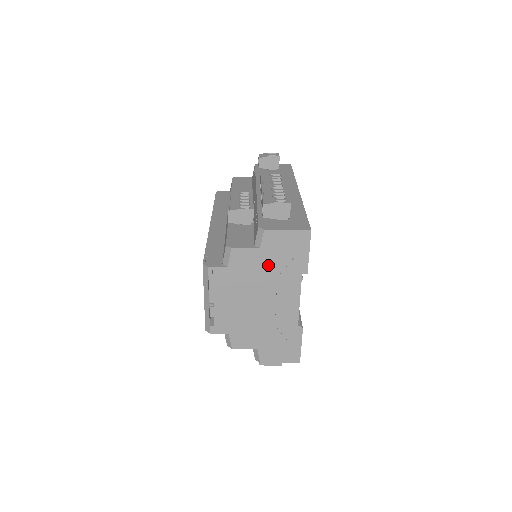
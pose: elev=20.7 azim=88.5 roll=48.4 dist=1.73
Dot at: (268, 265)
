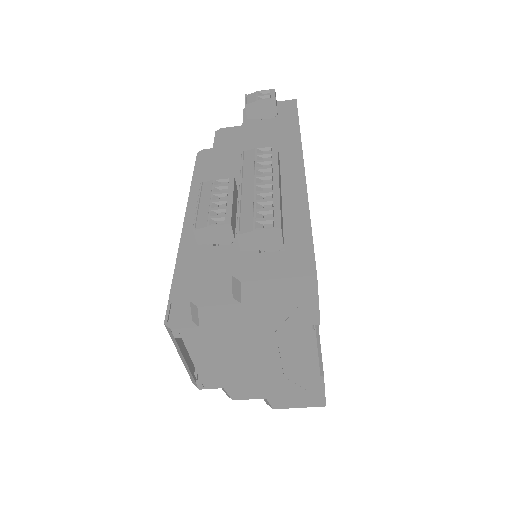
Dot at: (258, 320)
